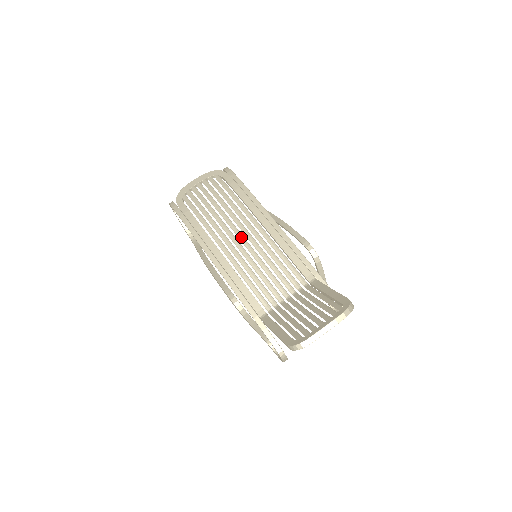
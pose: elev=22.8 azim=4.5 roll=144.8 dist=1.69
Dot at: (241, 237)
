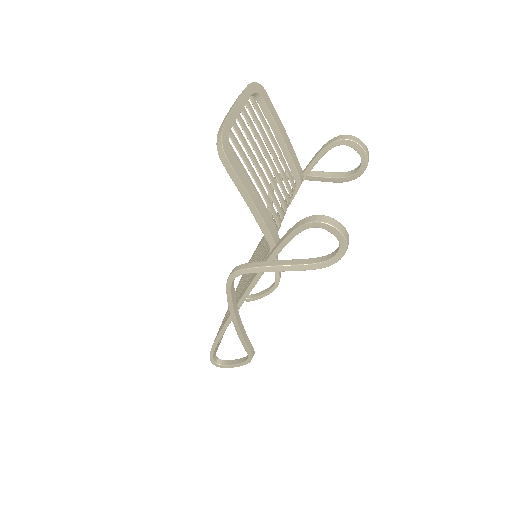
Dot at: (246, 275)
